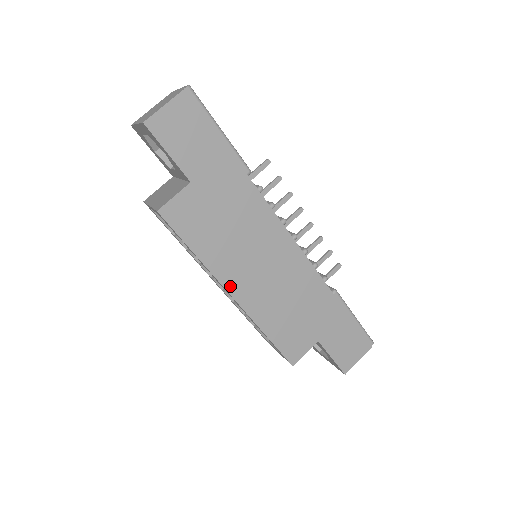
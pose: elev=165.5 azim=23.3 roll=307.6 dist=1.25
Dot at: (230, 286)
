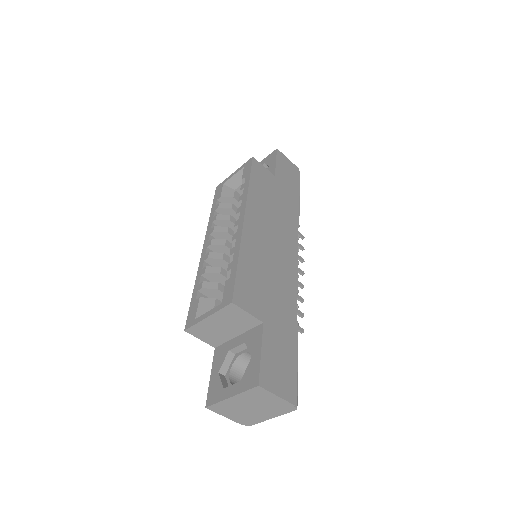
Dot at: (249, 214)
